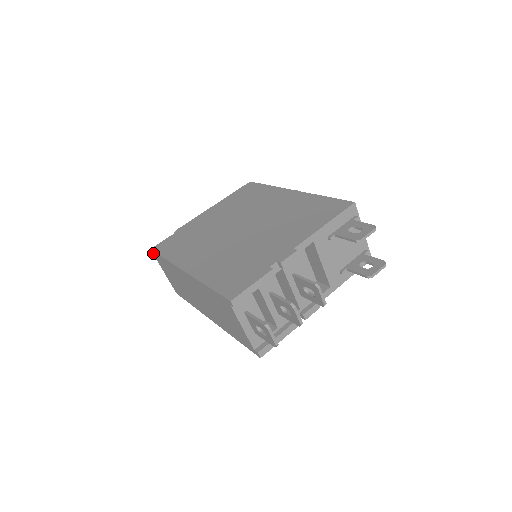
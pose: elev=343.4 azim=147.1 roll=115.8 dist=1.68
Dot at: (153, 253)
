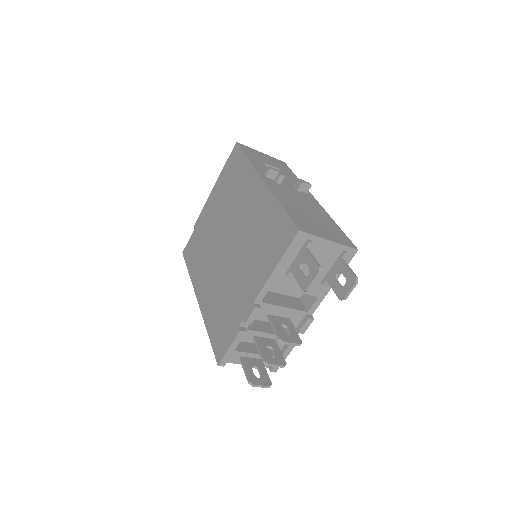
Dot at: occluded
